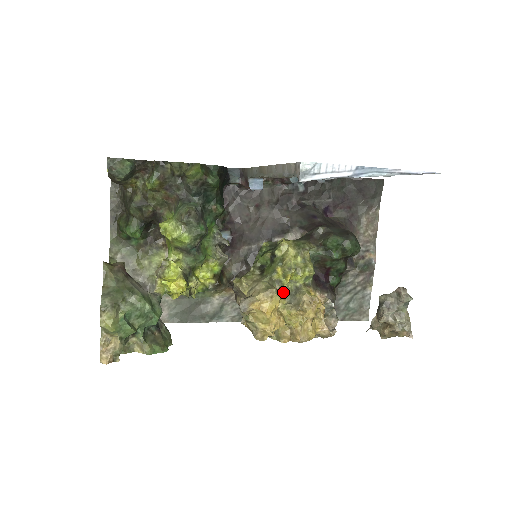
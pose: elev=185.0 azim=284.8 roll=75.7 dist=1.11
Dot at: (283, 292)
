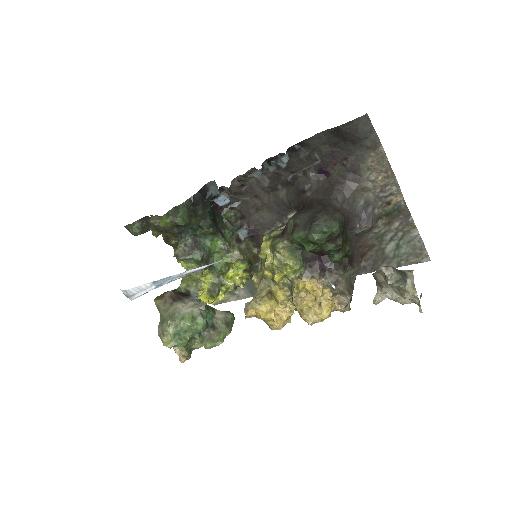
Dot at: (267, 298)
